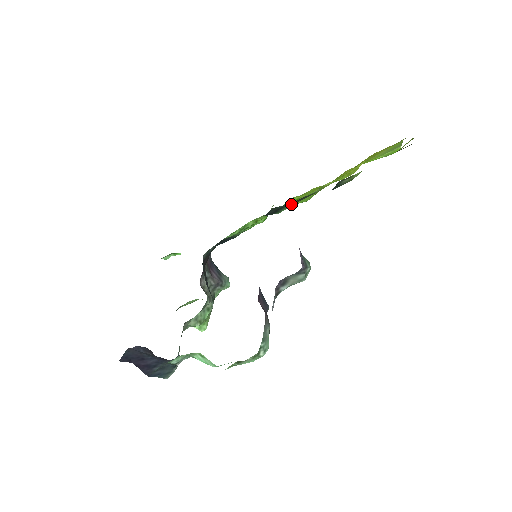
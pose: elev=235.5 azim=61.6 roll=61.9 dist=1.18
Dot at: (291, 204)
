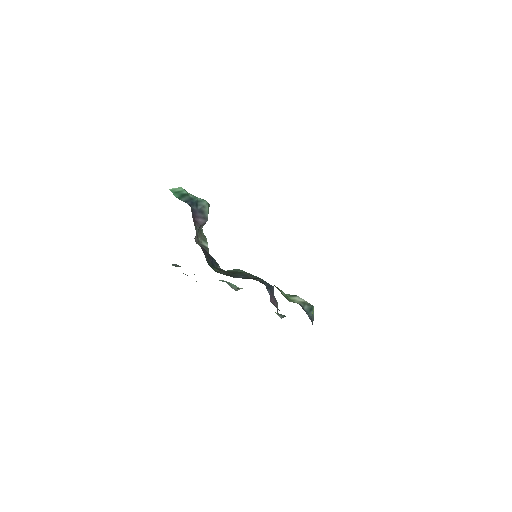
Dot at: occluded
